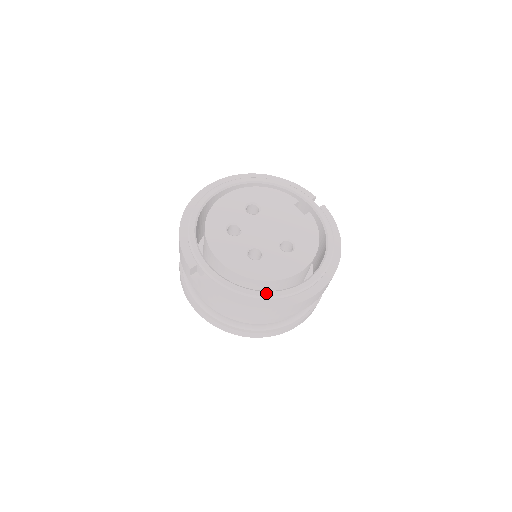
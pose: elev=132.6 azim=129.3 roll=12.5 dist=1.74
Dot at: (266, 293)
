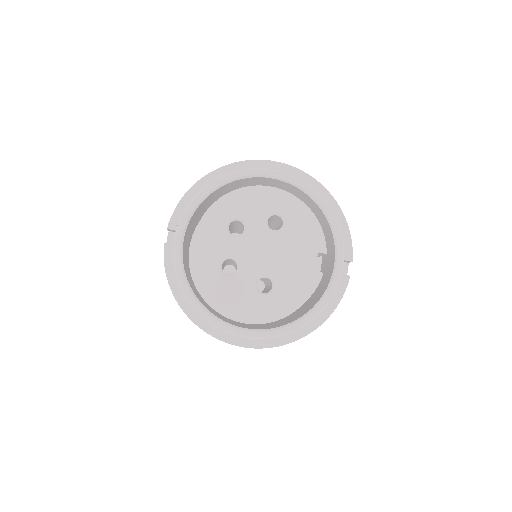
Dot at: (201, 308)
